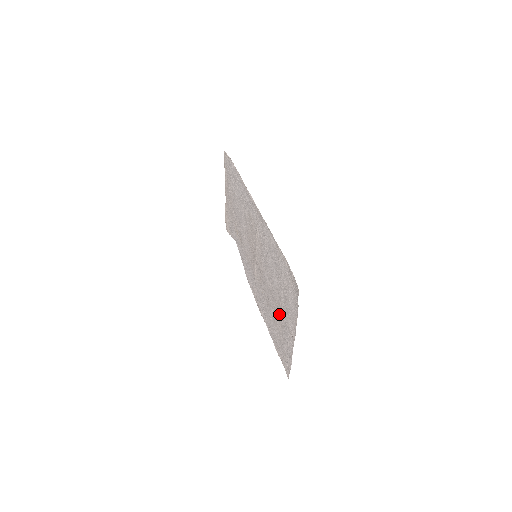
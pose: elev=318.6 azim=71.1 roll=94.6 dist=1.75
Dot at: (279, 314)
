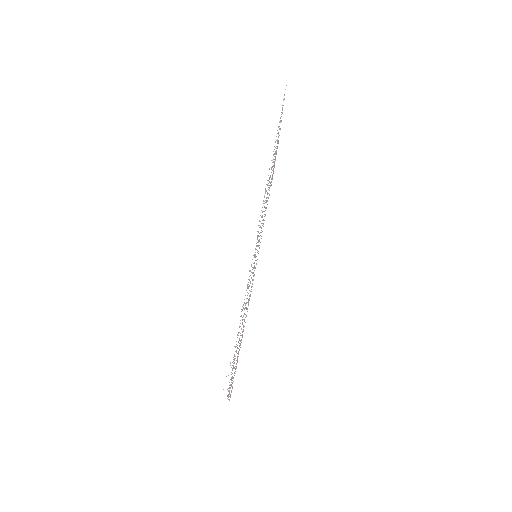
Dot at: (238, 348)
